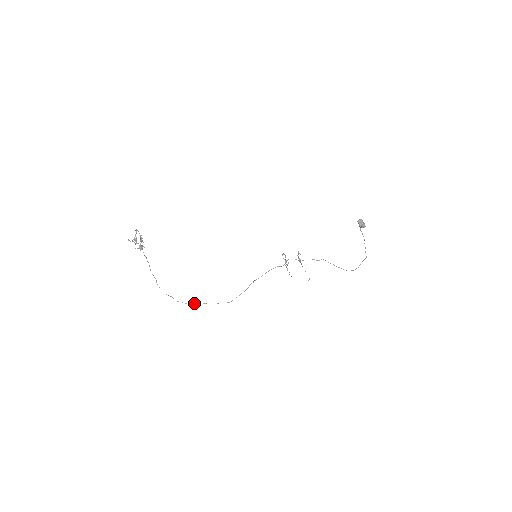
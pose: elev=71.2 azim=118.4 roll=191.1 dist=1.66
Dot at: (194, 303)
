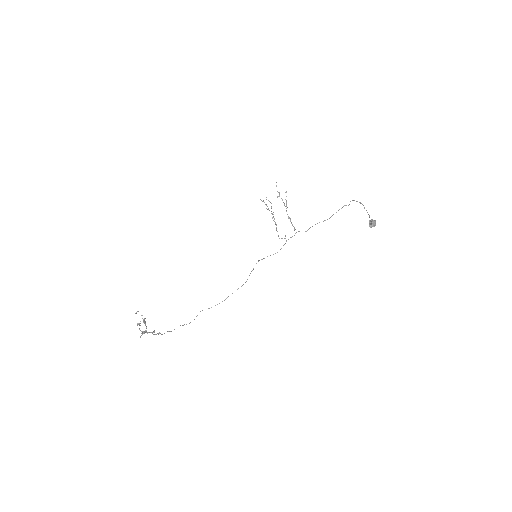
Dot at: occluded
